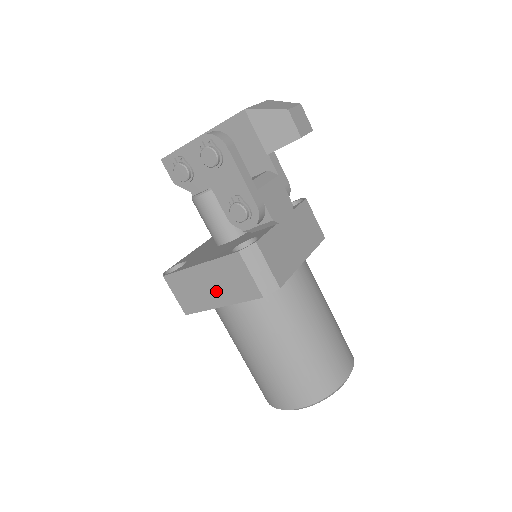
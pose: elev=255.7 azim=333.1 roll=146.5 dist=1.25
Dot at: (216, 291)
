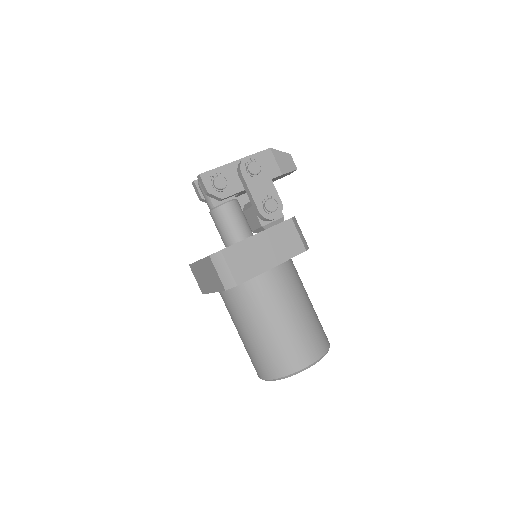
Dot at: (270, 254)
